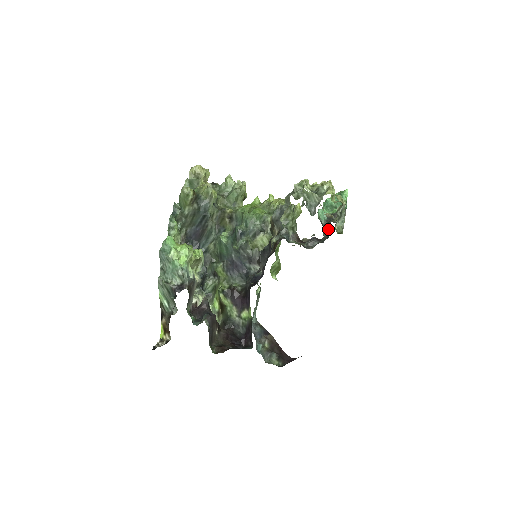
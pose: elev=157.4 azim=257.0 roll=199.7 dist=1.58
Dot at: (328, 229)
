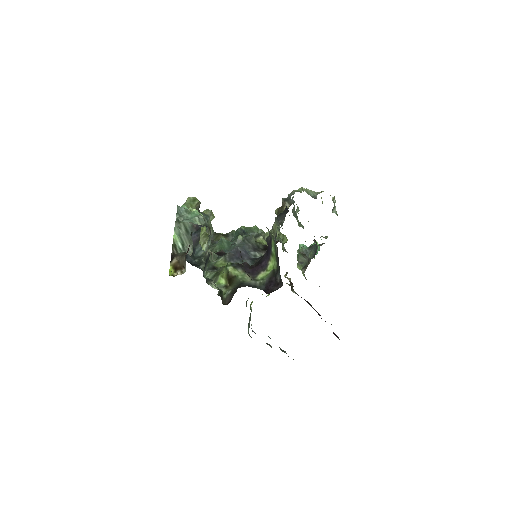
Dot at: (313, 252)
